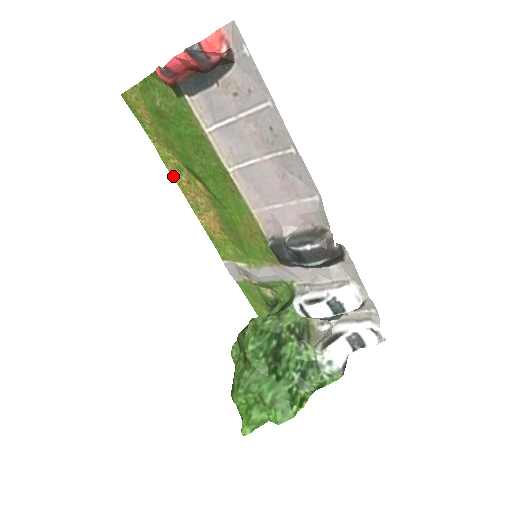
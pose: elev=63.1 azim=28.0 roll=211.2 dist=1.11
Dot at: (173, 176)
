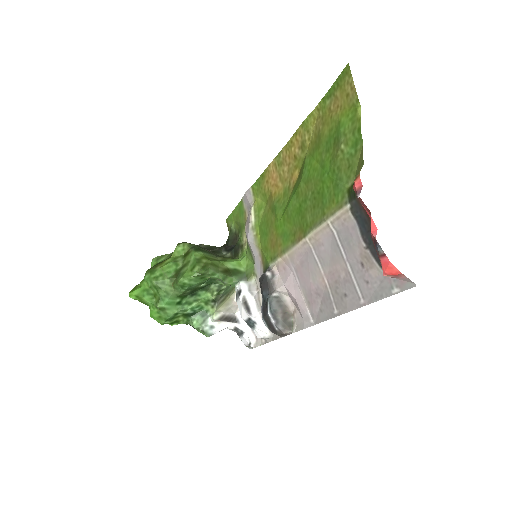
Dot at: (296, 133)
